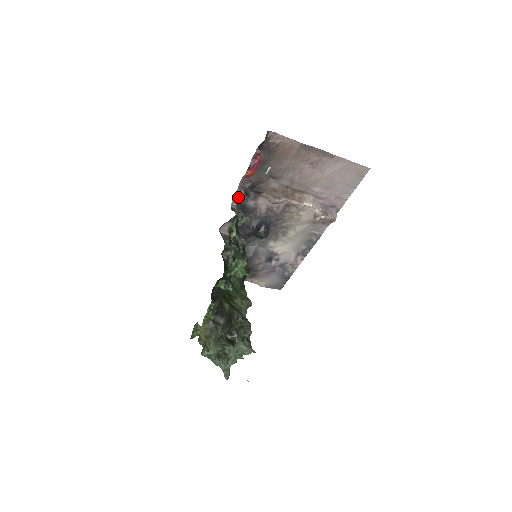
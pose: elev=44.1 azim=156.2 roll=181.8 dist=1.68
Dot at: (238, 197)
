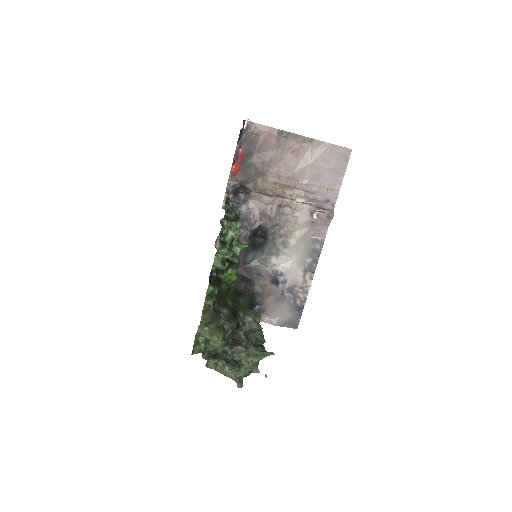
Dot at: occluded
